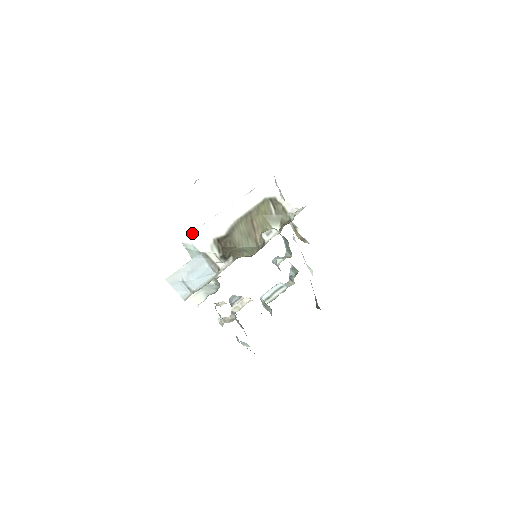
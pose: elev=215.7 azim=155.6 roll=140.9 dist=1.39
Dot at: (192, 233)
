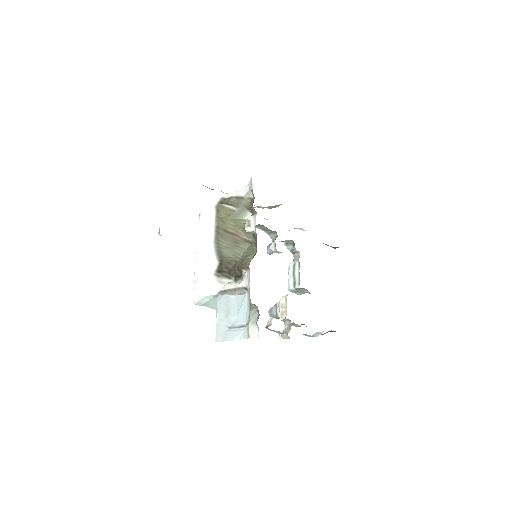
Dot at: (194, 289)
